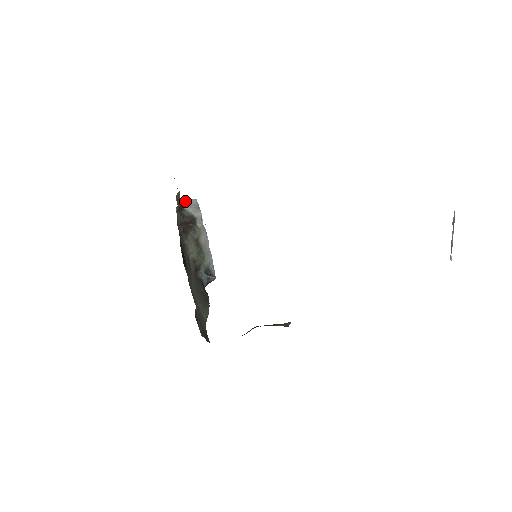
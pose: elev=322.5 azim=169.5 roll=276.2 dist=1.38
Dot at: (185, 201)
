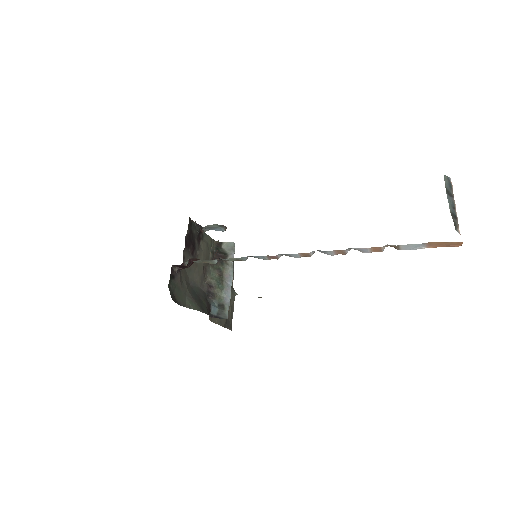
Dot at: (225, 242)
